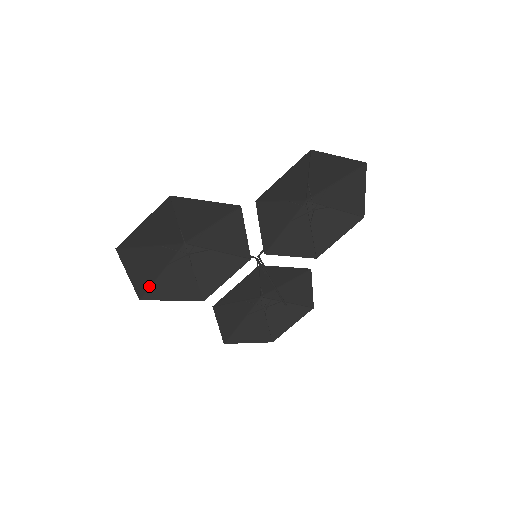
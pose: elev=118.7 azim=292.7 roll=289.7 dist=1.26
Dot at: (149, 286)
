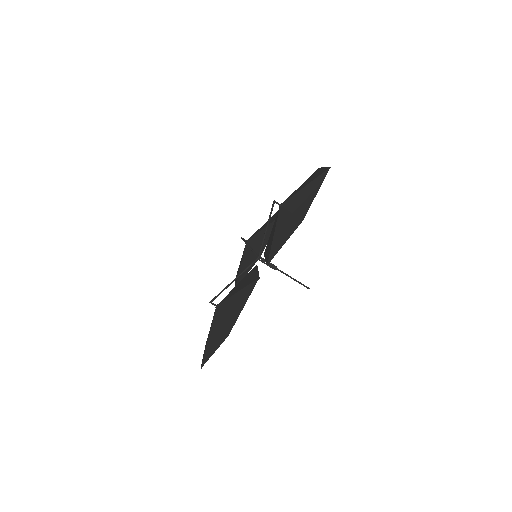
Dot at: occluded
